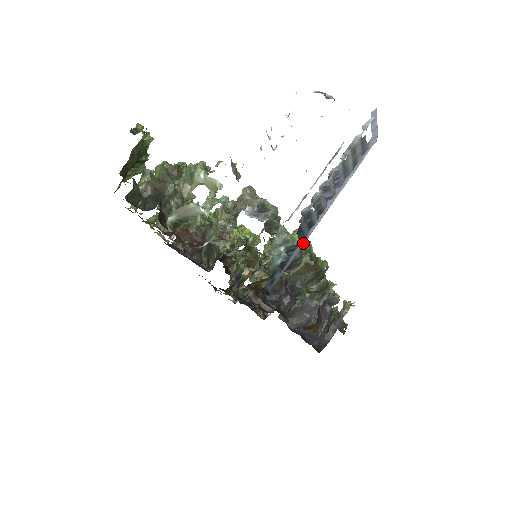
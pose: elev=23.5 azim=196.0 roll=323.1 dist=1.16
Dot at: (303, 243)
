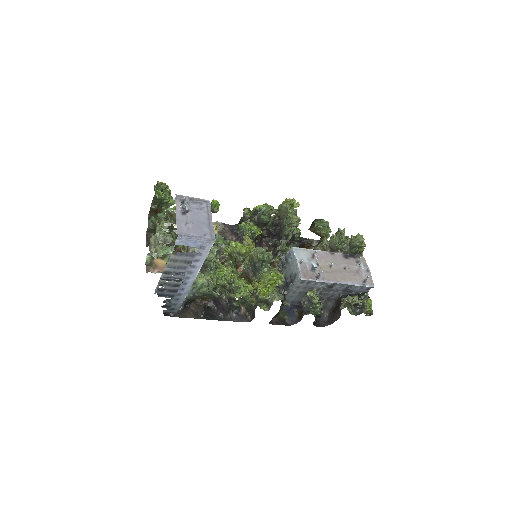
Dot at: (186, 293)
